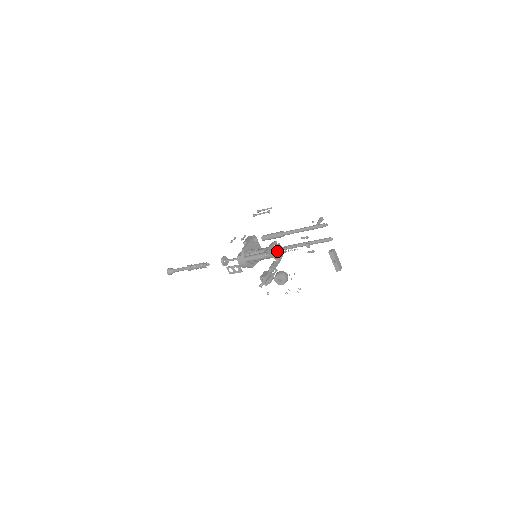
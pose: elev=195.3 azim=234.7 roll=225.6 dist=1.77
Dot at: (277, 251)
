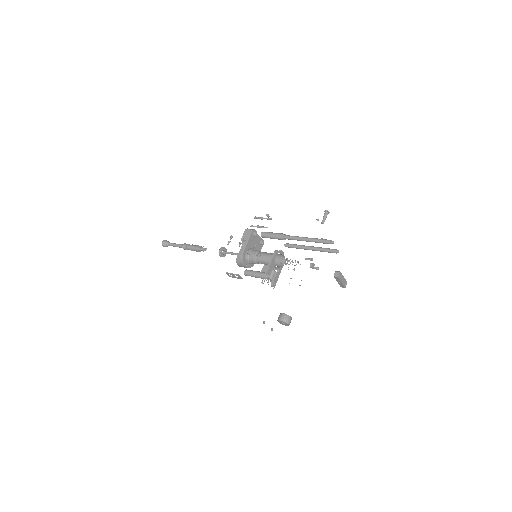
Dot at: occluded
